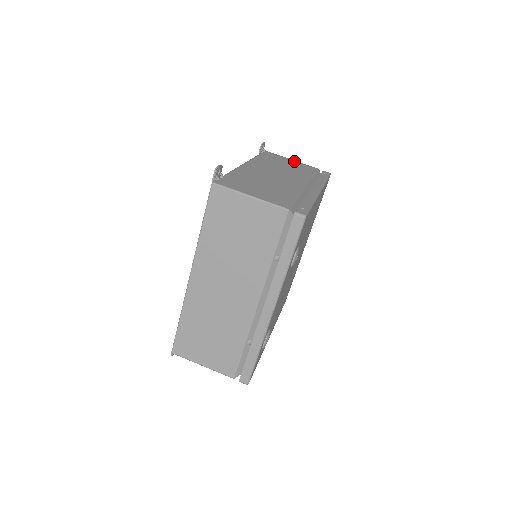
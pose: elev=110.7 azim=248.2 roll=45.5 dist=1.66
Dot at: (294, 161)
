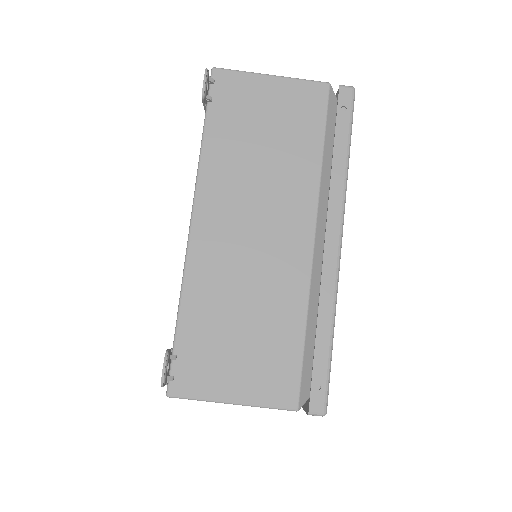
Dot at: (277, 85)
